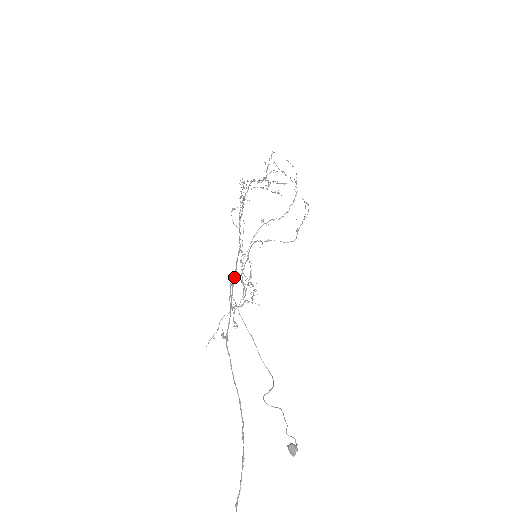
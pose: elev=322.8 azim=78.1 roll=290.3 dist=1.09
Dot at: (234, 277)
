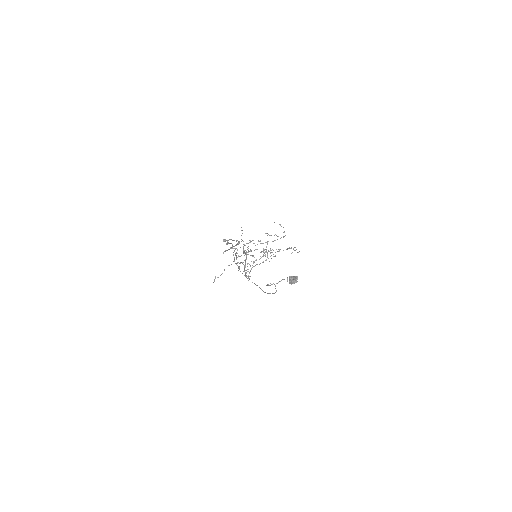
Dot at: (238, 262)
